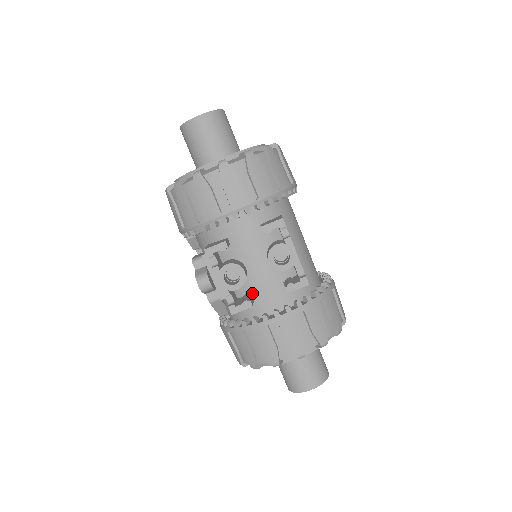
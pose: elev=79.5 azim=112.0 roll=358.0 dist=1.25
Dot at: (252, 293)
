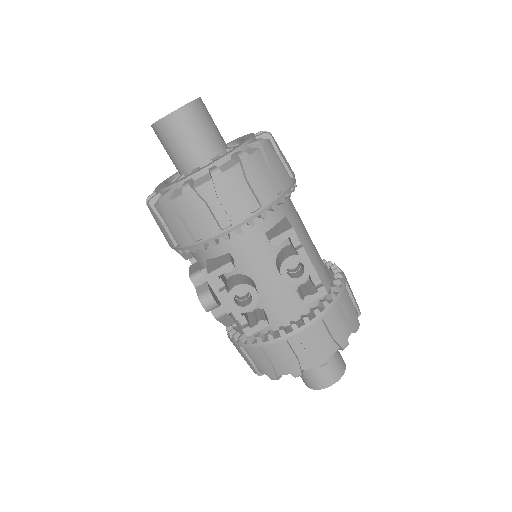
Dot at: (264, 307)
